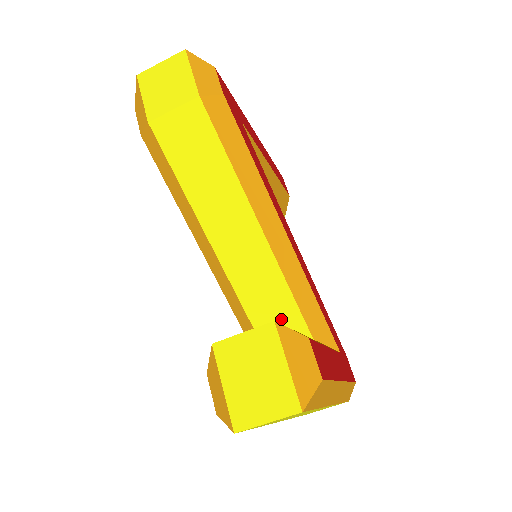
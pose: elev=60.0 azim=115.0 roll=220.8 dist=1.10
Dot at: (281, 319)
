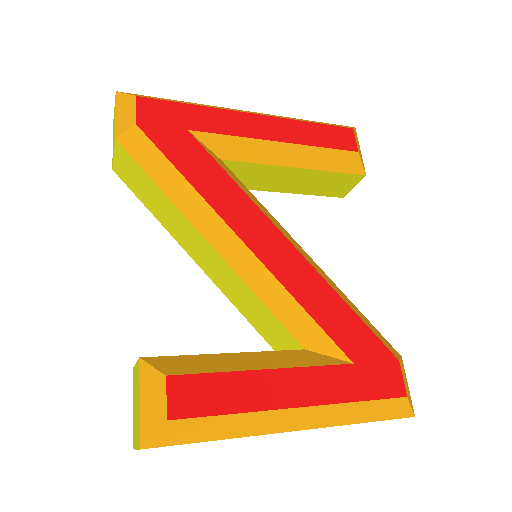
Dot at: (270, 326)
